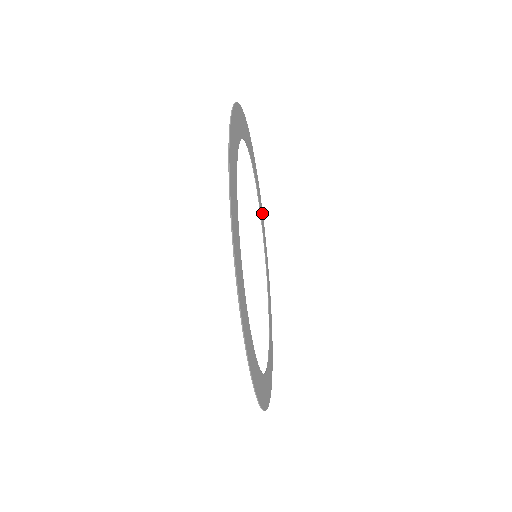
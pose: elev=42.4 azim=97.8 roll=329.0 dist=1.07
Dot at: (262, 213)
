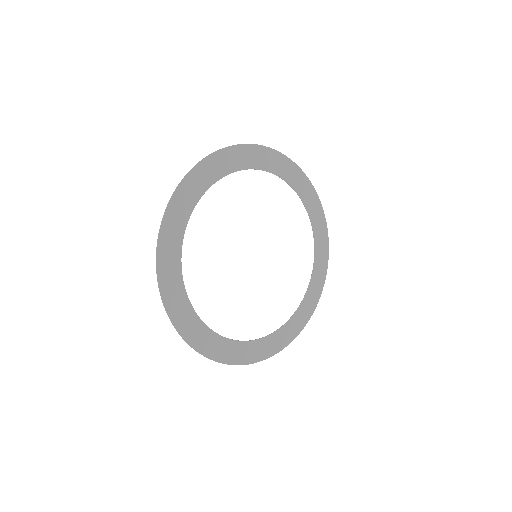
Dot at: (287, 161)
